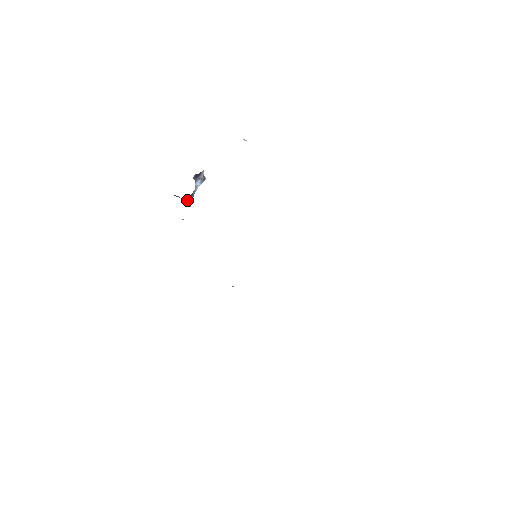
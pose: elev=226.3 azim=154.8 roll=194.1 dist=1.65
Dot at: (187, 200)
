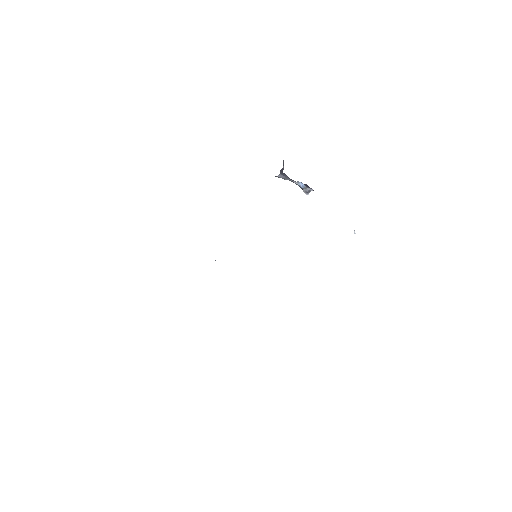
Dot at: (284, 173)
